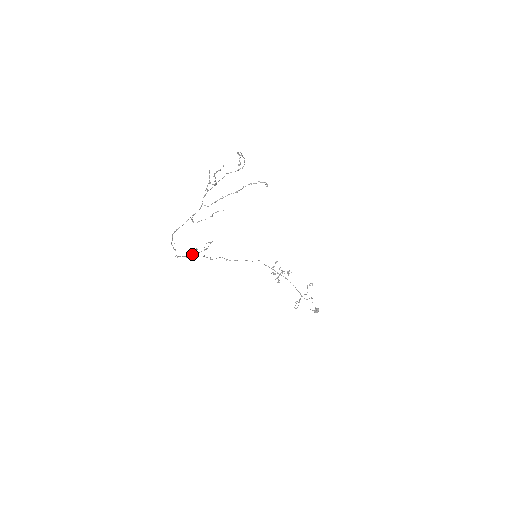
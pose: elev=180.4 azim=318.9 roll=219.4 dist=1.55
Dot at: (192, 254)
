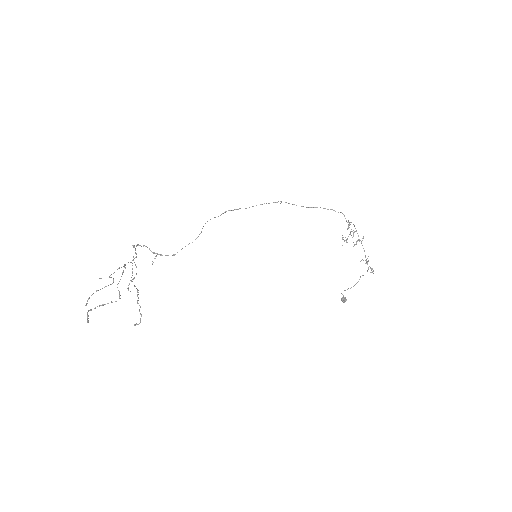
Dot at: (159, 254)
